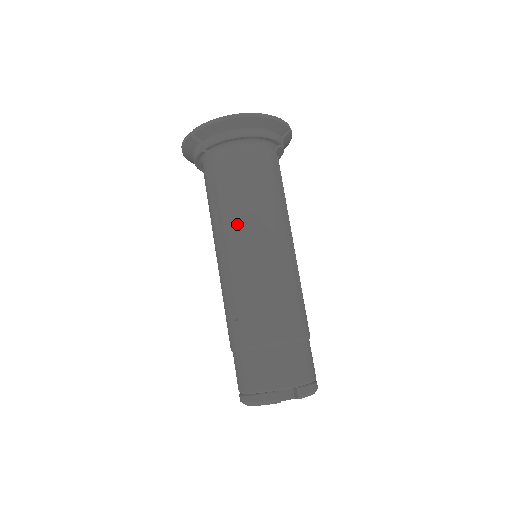
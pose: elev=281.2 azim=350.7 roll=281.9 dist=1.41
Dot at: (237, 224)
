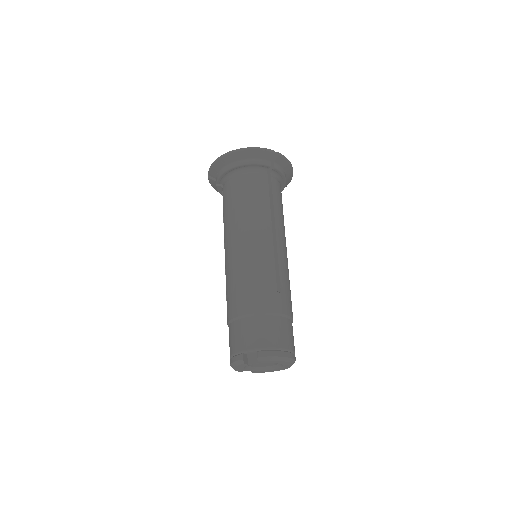
Dot at: (228, 231)
